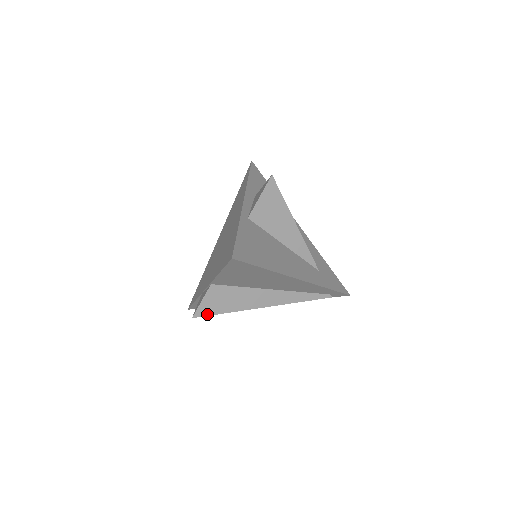
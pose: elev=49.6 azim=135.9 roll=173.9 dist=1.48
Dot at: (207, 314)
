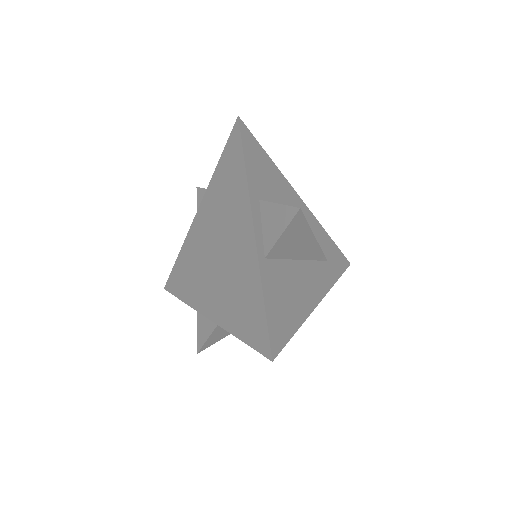
Dot at: (212, 344)
